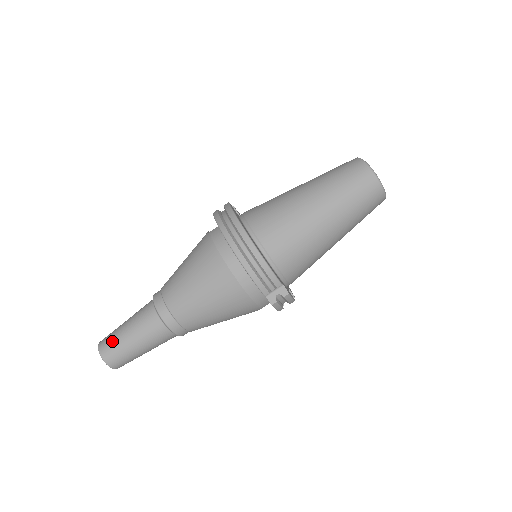
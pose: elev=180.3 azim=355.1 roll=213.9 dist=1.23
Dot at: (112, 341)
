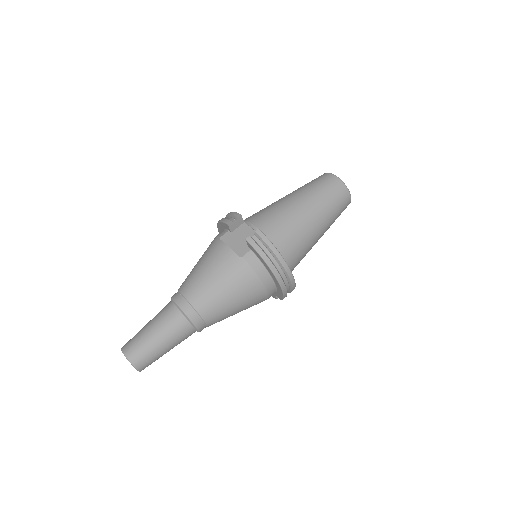
Dot at: (148, 355)
